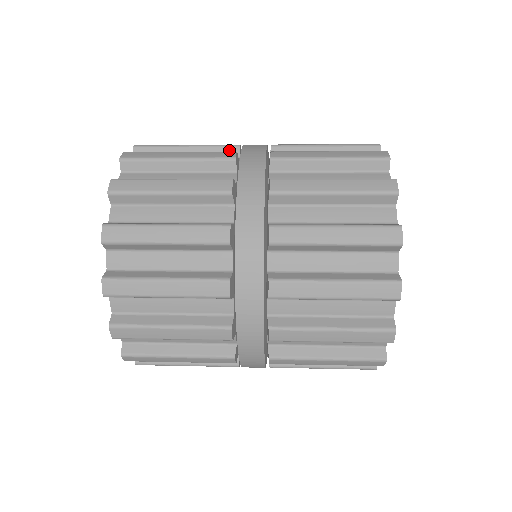
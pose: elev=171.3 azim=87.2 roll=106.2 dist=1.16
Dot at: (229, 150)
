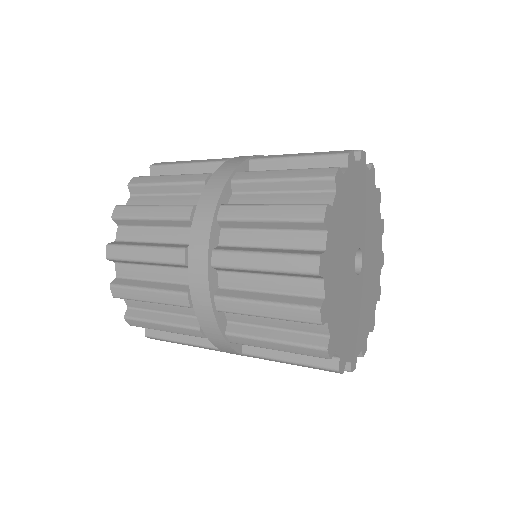
Dot at: (197, 187)
